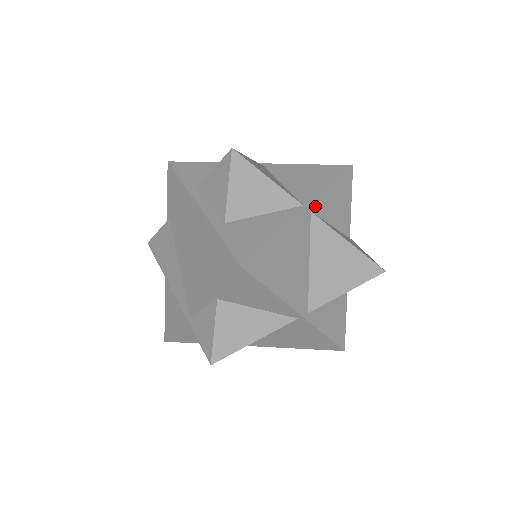
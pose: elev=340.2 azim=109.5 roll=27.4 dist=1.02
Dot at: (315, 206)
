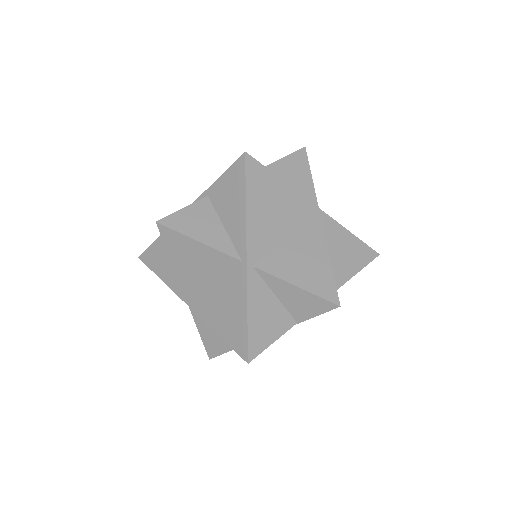
Dot at: (327, 220)
